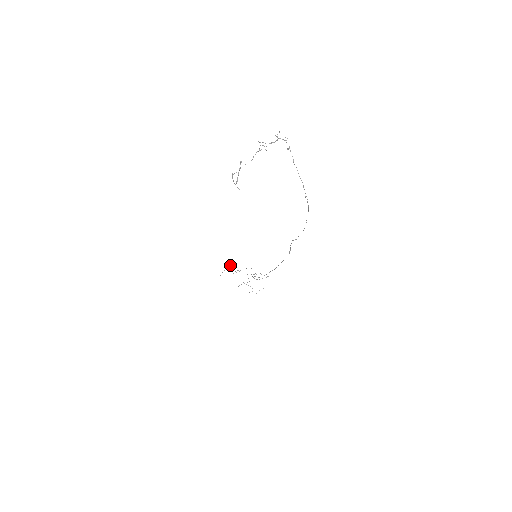
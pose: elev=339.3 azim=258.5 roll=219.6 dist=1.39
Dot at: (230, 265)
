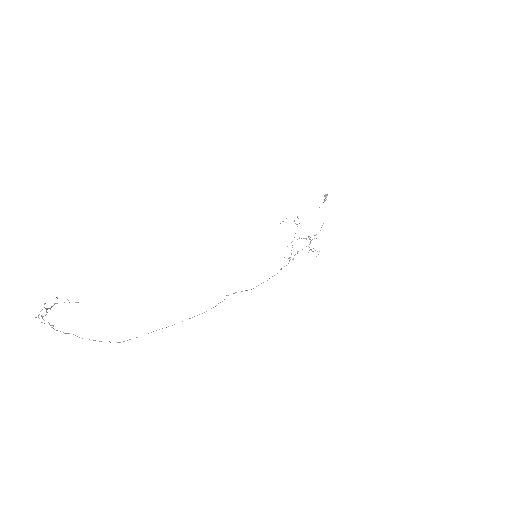
Dot at: (325, 196)
